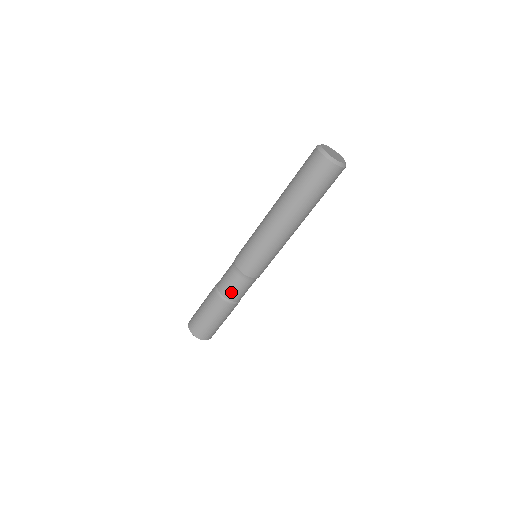
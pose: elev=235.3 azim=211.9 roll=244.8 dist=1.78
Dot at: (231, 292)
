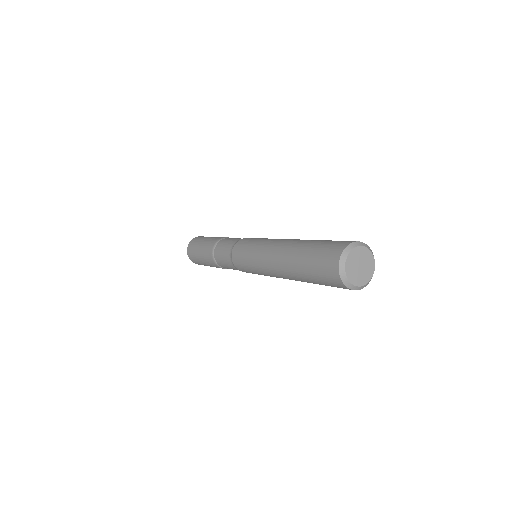
Dot at: occluded
